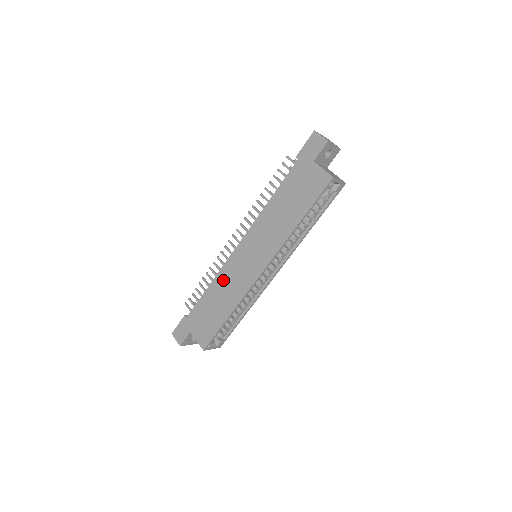
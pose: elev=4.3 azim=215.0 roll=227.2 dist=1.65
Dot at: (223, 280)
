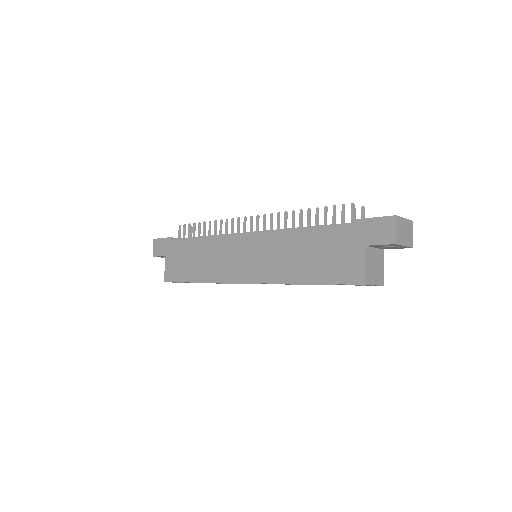
Dot at: (214, 248)
